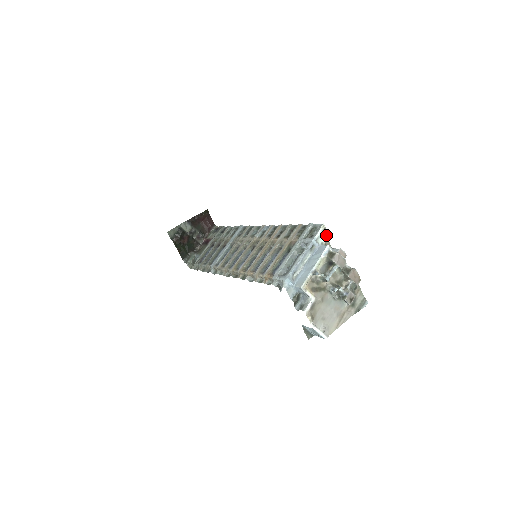
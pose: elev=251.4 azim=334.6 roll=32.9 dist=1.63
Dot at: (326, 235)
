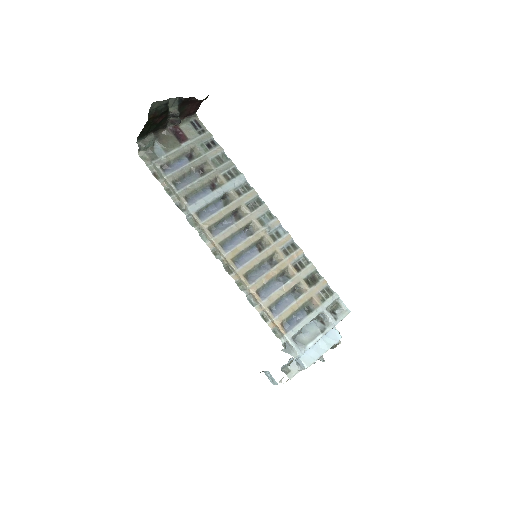
Dot at: occluded
